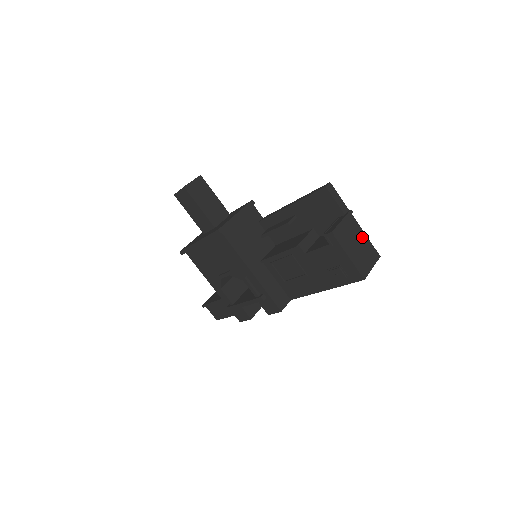
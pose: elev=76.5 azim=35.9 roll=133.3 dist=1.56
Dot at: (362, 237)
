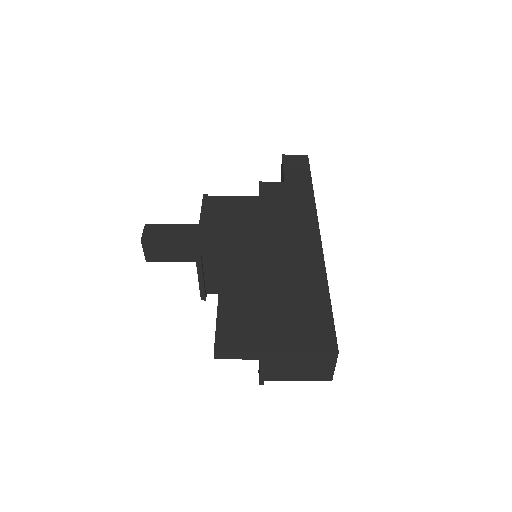
Dot at: (298, 357)
